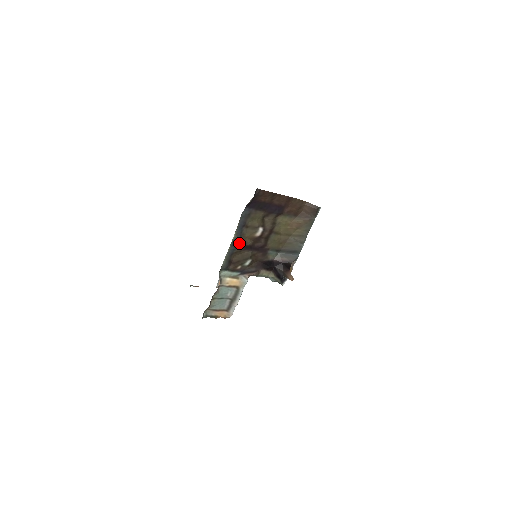
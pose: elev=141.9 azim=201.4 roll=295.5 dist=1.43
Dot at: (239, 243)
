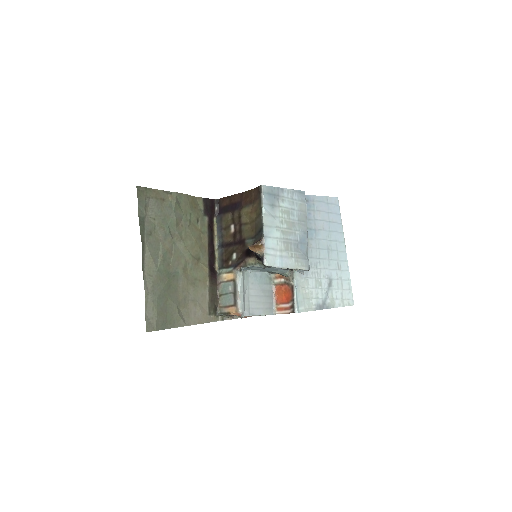
Dot at: (223, 243)
